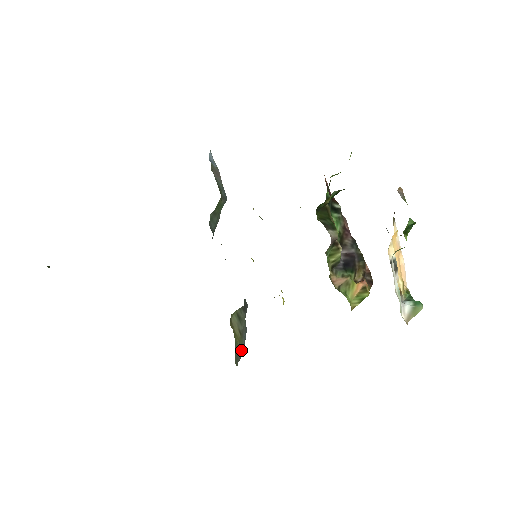
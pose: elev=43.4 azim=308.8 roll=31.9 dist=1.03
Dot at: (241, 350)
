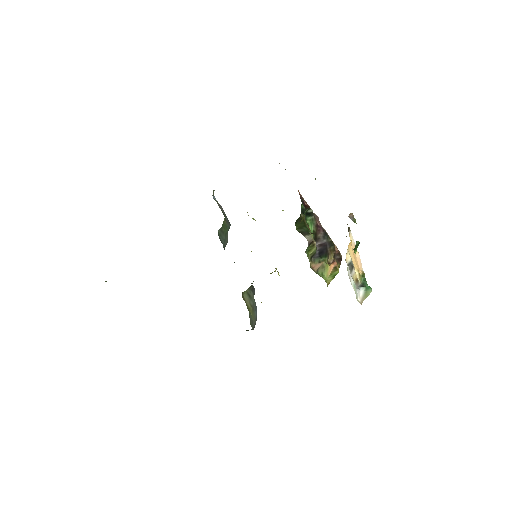
Dot at: (254, 320)
